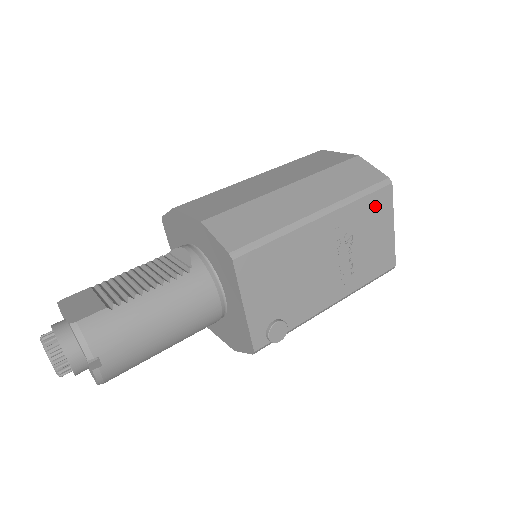
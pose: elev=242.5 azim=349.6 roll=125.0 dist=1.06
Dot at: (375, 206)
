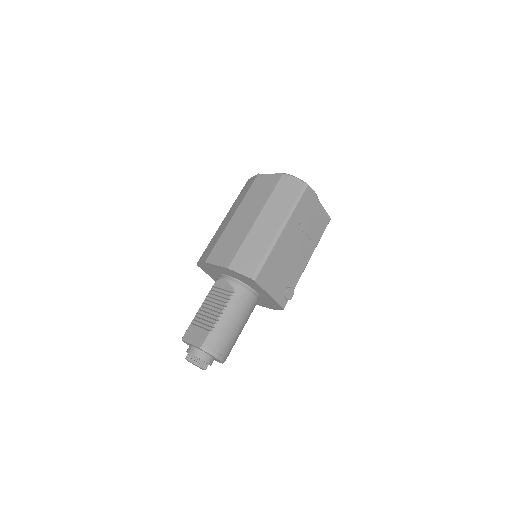
Dot at: (305, 202)
